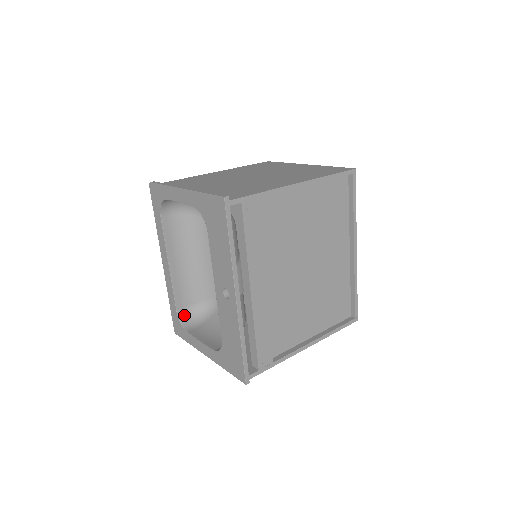
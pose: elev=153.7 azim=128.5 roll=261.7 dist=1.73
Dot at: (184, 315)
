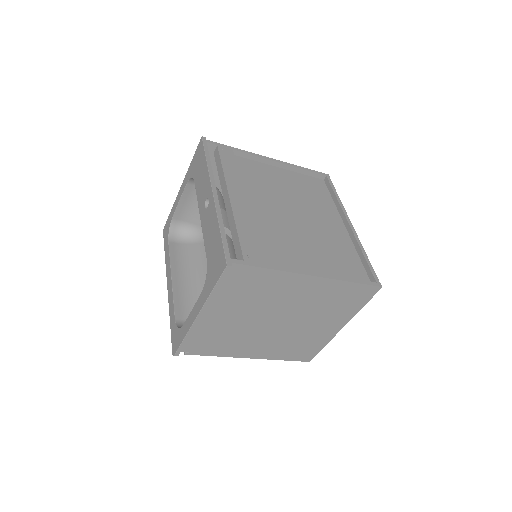
Dot at: occluded
